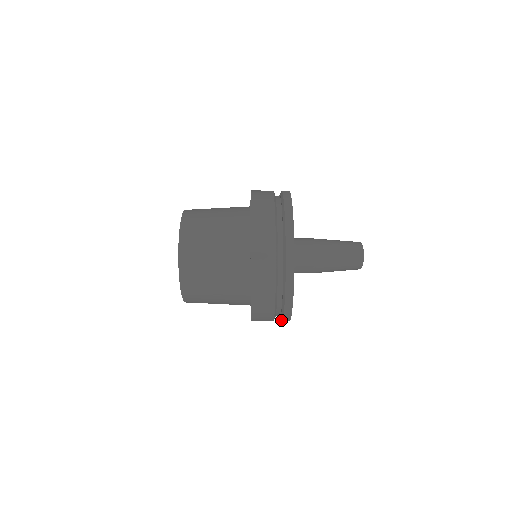
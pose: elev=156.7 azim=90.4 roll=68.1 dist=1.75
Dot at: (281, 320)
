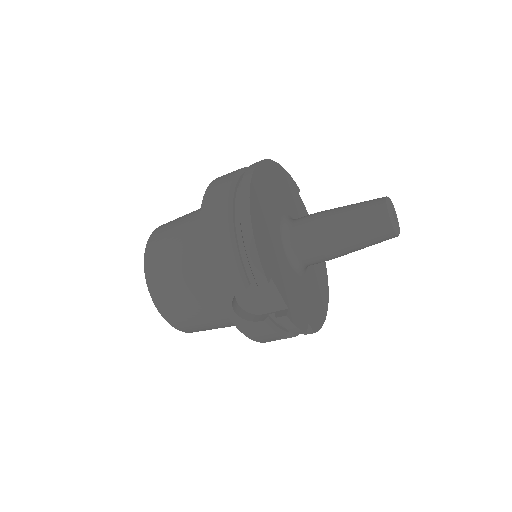
Dot at: (257, 285)
